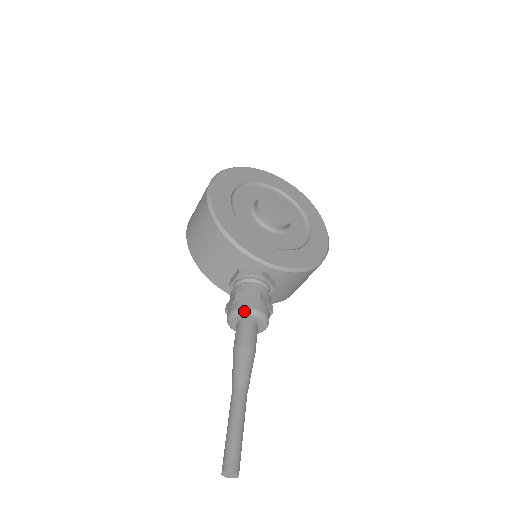
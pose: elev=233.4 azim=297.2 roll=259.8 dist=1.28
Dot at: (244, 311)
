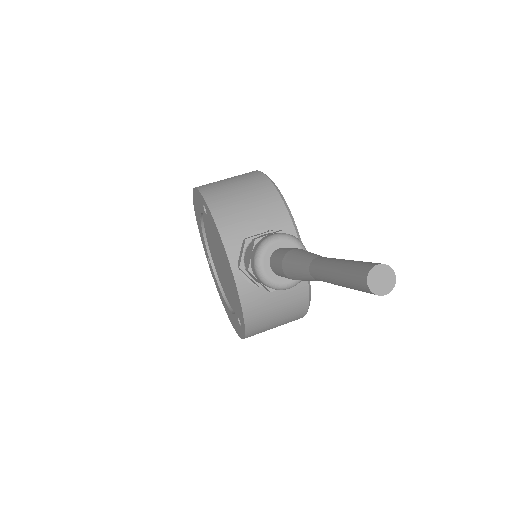
Dot at: (298, 240)
